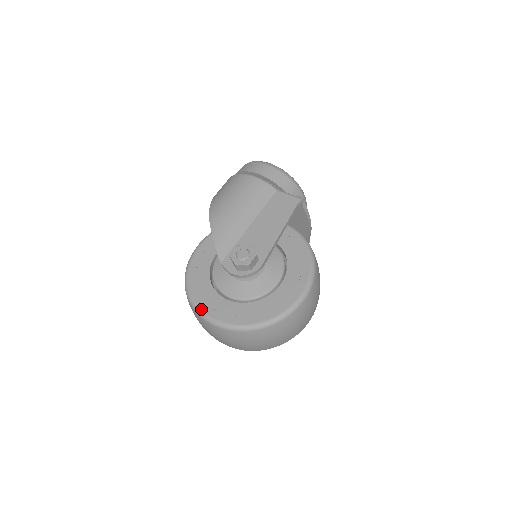
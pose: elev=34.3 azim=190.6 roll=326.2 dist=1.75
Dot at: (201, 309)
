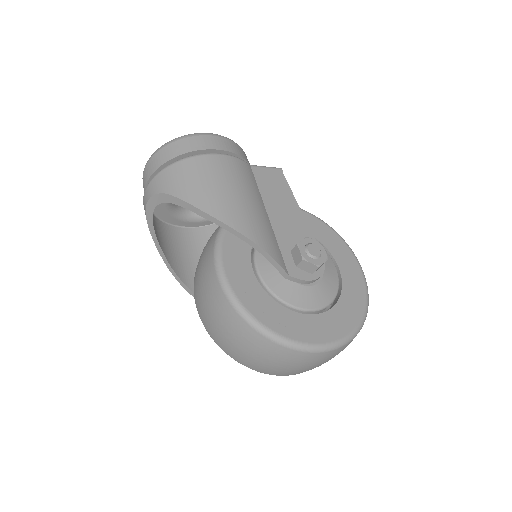
Dot at: (308, 343)
